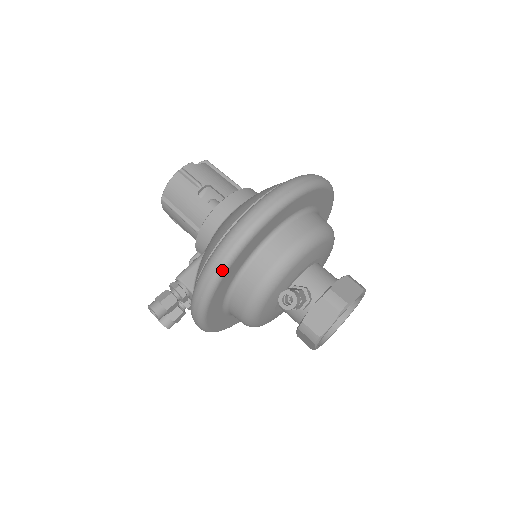
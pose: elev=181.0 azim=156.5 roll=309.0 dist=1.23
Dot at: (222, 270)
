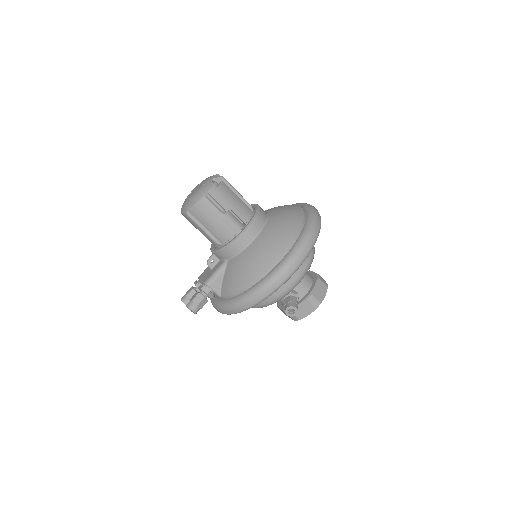
Dot at: (258, 303)
